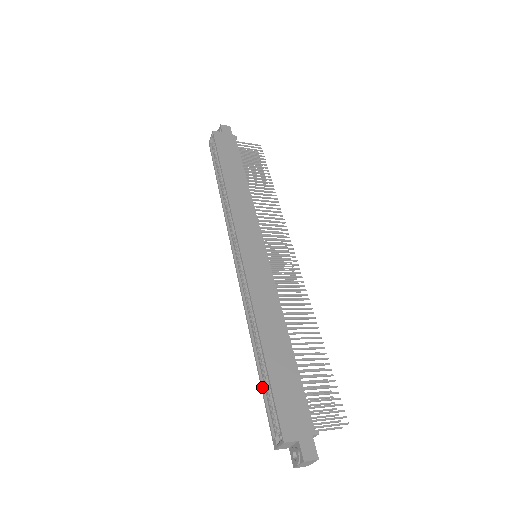
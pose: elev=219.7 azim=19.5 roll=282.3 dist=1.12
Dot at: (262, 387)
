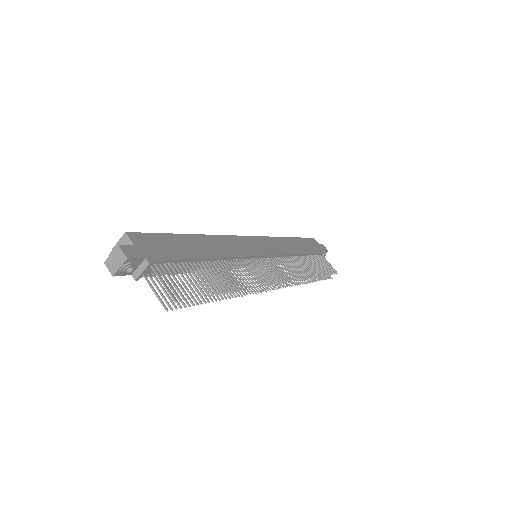
Dot at: occluded
